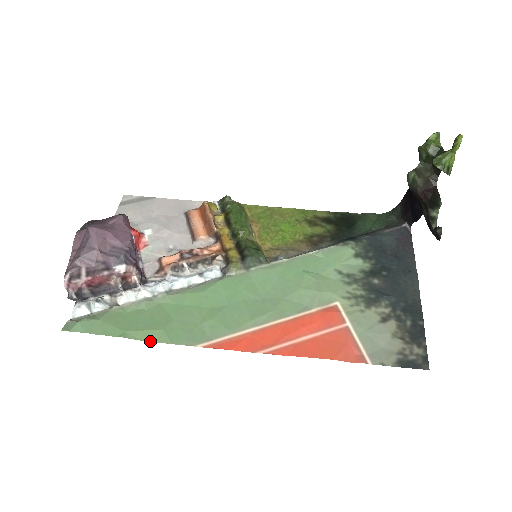
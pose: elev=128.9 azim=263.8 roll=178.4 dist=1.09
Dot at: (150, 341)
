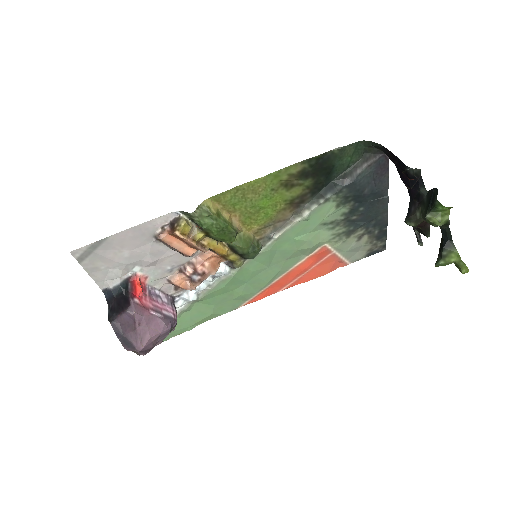
Dot at: occluded
